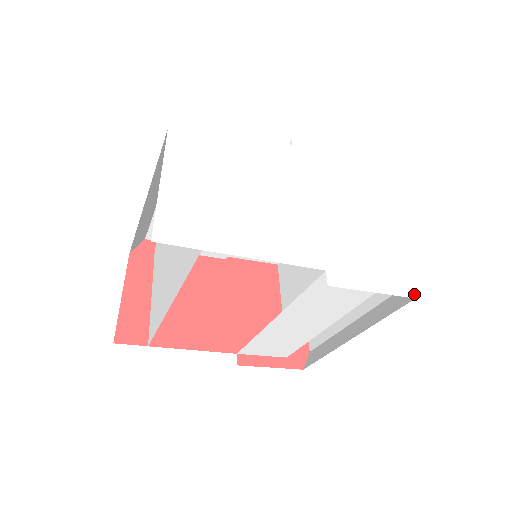
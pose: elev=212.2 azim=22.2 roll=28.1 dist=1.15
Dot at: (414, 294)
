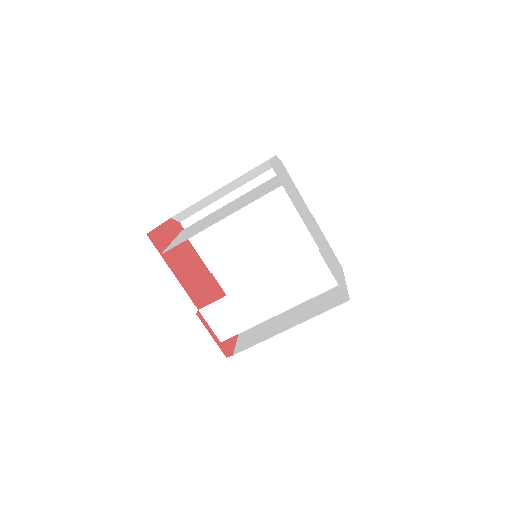
Dot at: (347, 299)
